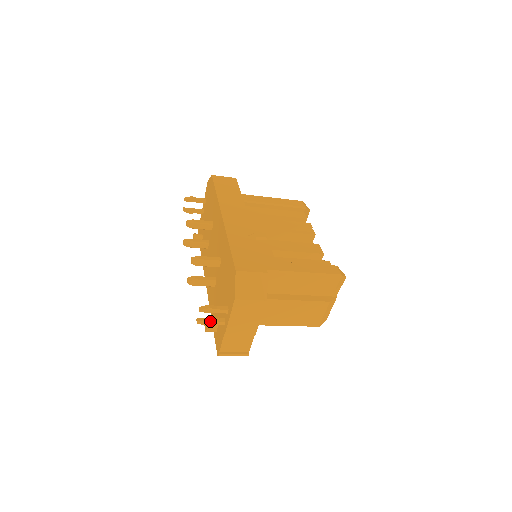
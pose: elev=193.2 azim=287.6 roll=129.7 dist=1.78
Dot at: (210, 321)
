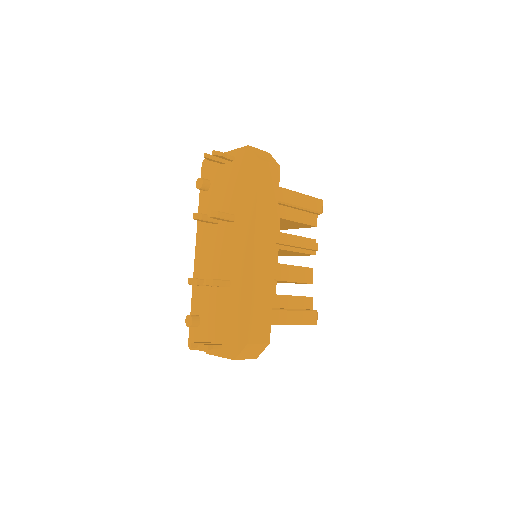
Dot at: occluded
